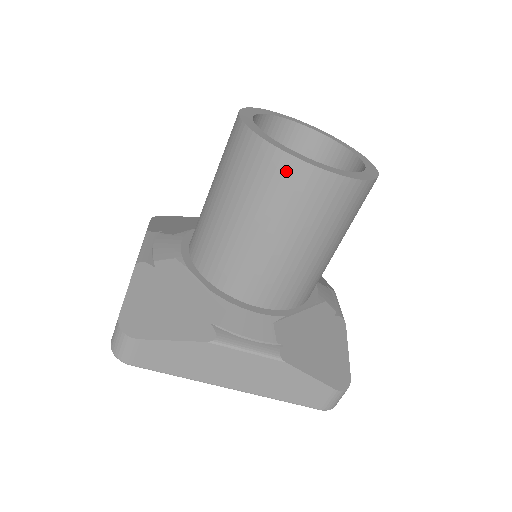
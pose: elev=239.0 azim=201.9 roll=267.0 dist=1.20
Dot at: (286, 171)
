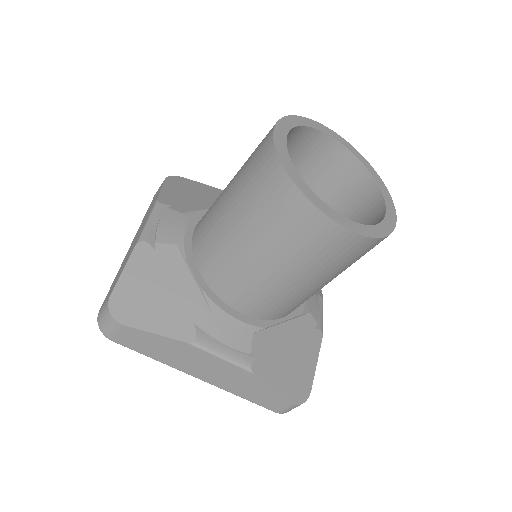
Dot at: (302, 214)
